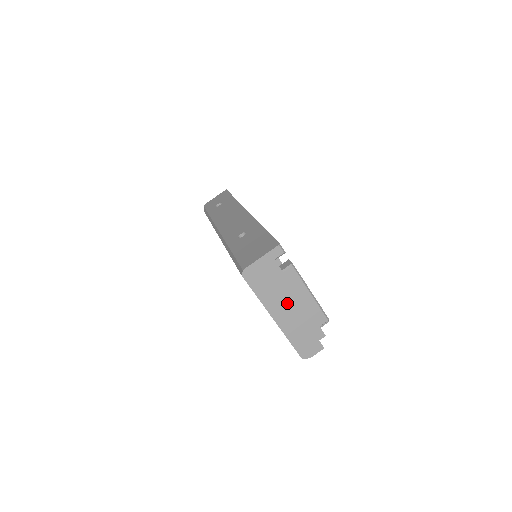
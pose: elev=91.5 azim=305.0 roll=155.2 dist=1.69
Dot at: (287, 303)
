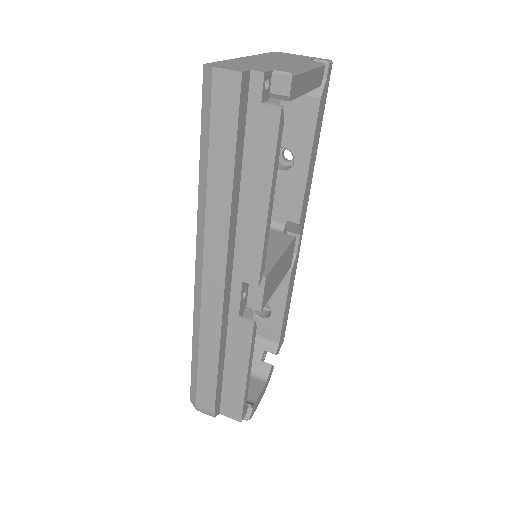
Dot at: (276, 61)
